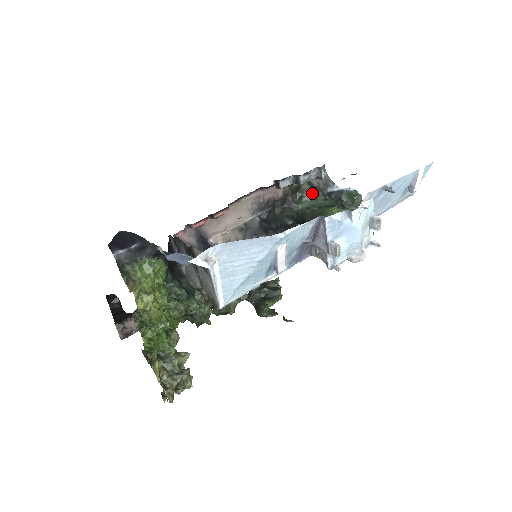
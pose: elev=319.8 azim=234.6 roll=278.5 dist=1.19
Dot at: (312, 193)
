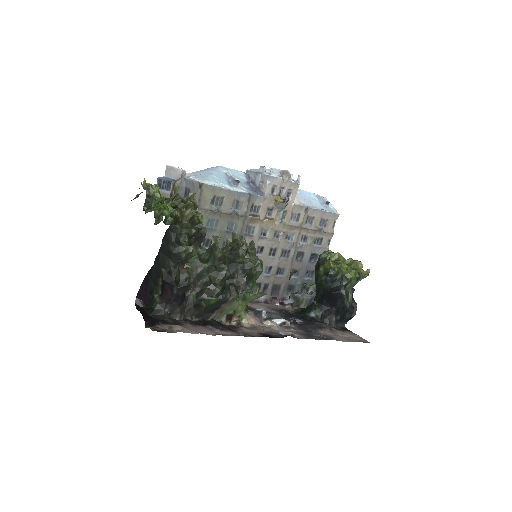
Dot at: occluded
